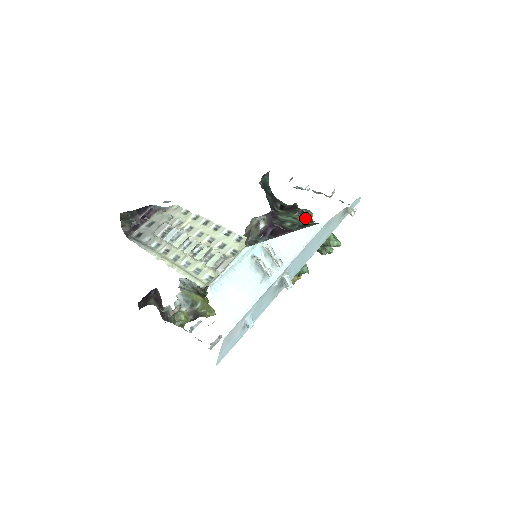
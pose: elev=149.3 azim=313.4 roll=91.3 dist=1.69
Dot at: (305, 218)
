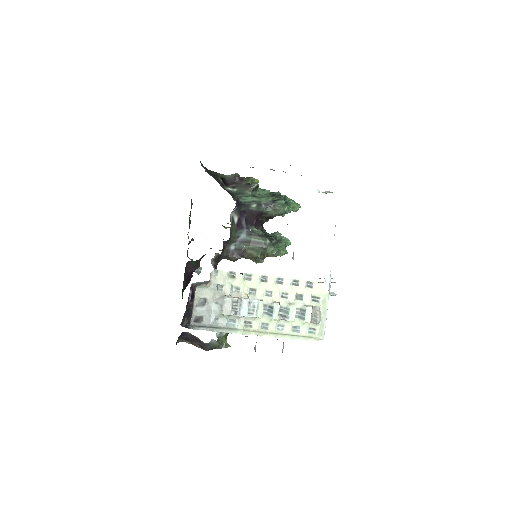
Dot at: (259, 190)
